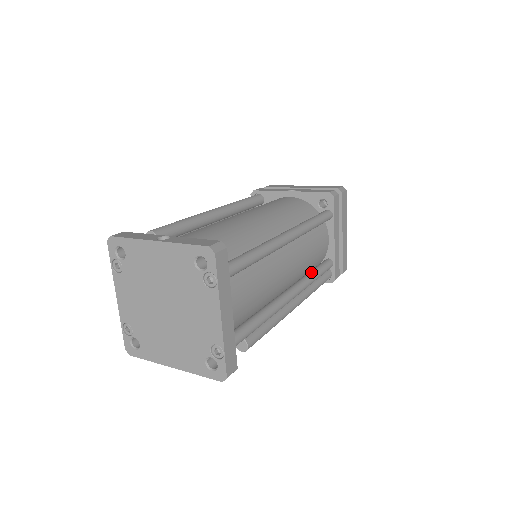
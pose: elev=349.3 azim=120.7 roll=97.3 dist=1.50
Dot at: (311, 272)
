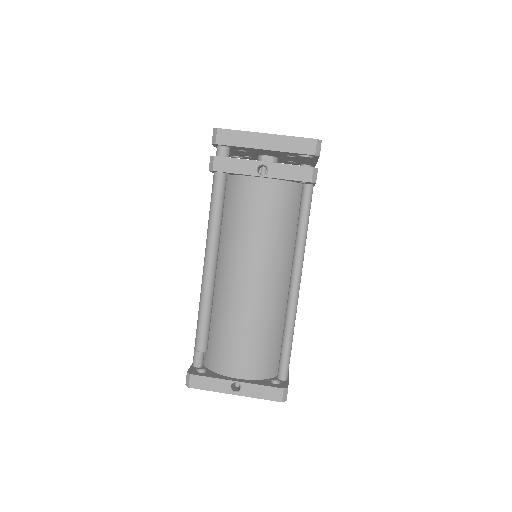
Dot at: occluded
